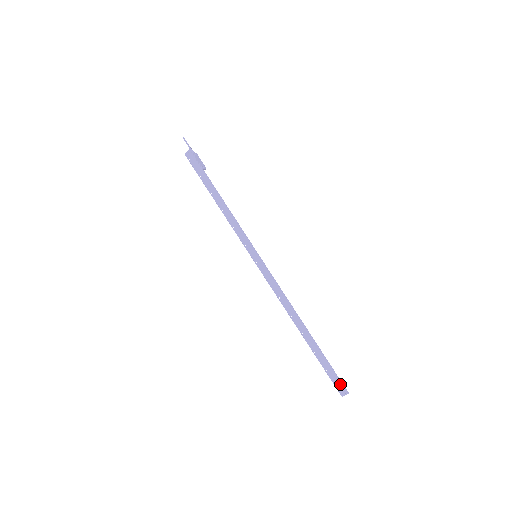
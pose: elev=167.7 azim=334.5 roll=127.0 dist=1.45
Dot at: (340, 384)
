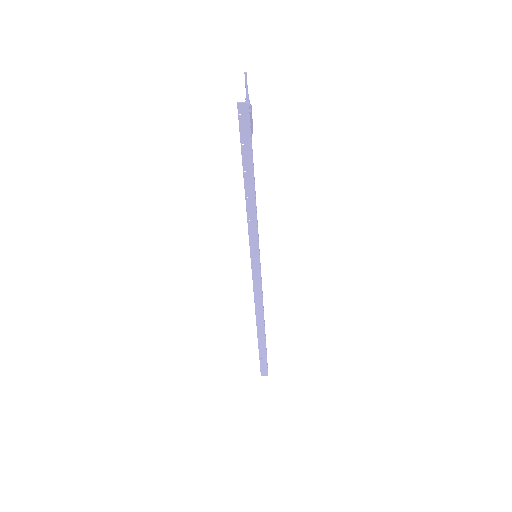
Dot at: (266, 369)
